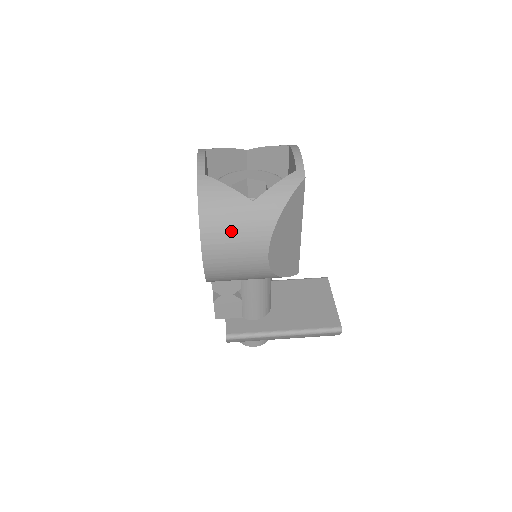
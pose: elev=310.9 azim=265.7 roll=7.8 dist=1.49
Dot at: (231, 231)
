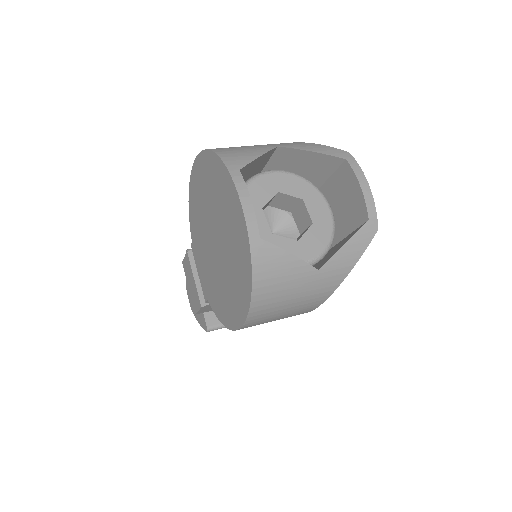
Dot at: (285, 304)
